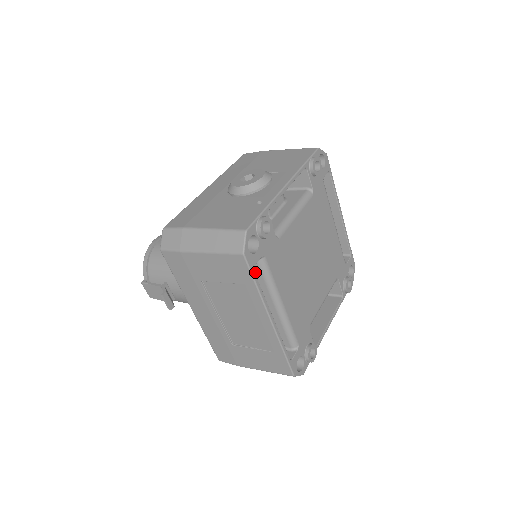
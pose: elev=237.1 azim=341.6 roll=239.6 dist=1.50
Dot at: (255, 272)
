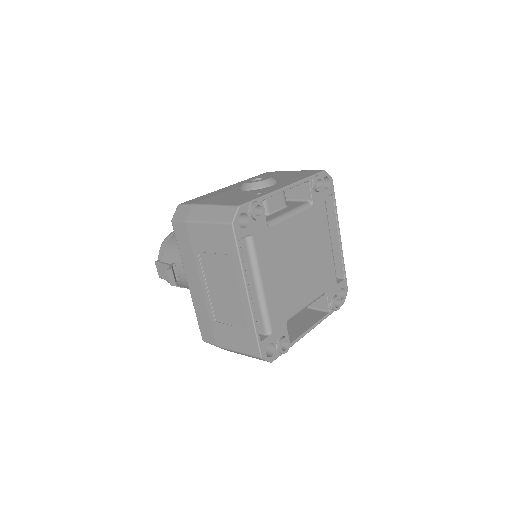
Dot at: (243, 249)
